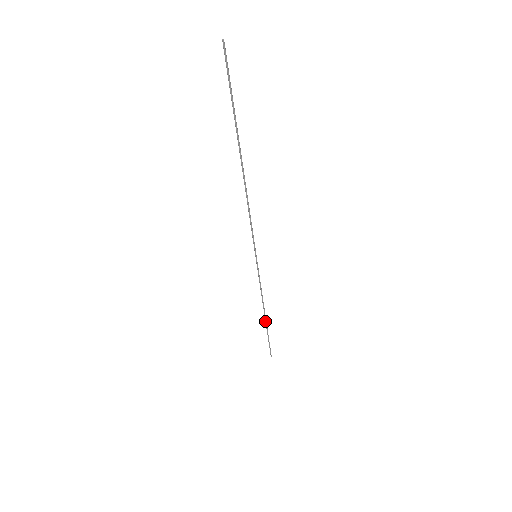
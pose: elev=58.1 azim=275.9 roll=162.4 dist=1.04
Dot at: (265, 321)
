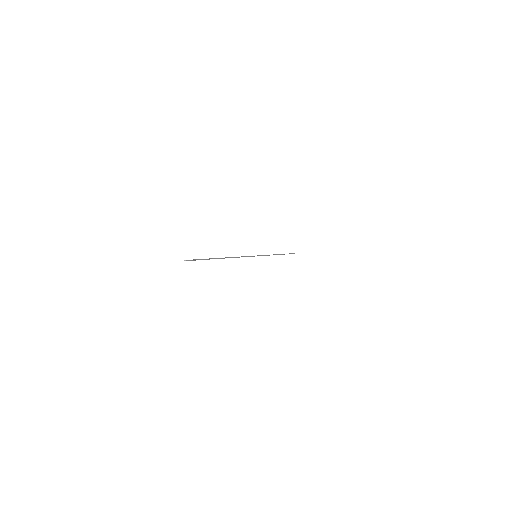
Dot at: occluded
